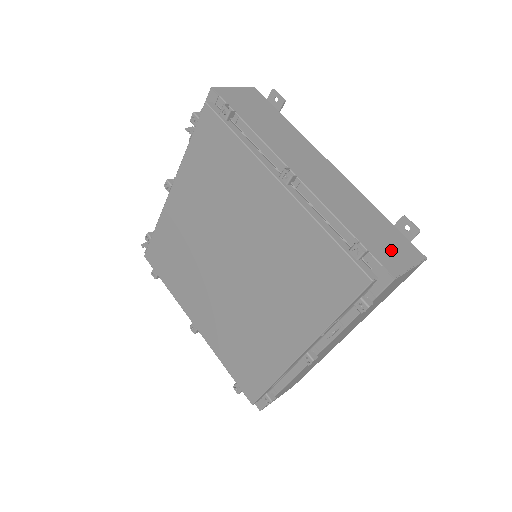
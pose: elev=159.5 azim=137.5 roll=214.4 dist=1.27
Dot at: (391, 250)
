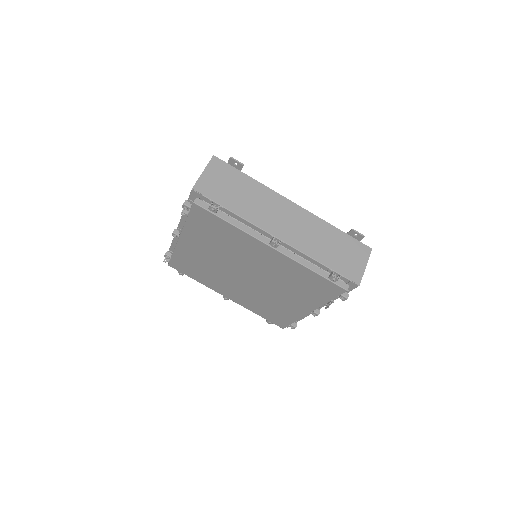
Dot at: (351, 261)
